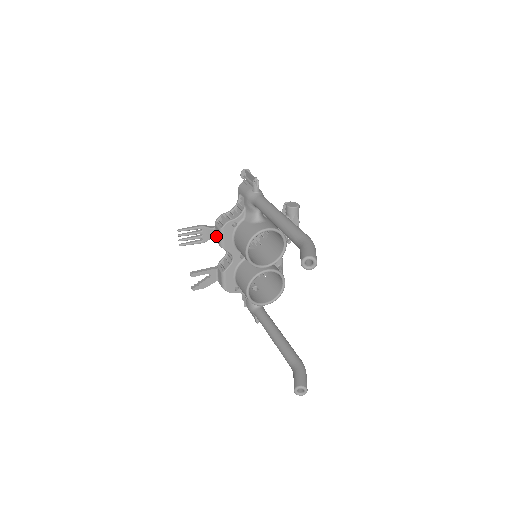
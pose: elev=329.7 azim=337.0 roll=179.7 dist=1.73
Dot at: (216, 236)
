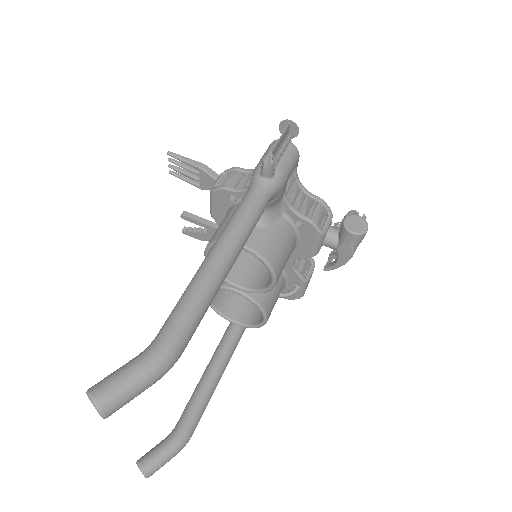
Dot at: occluded
